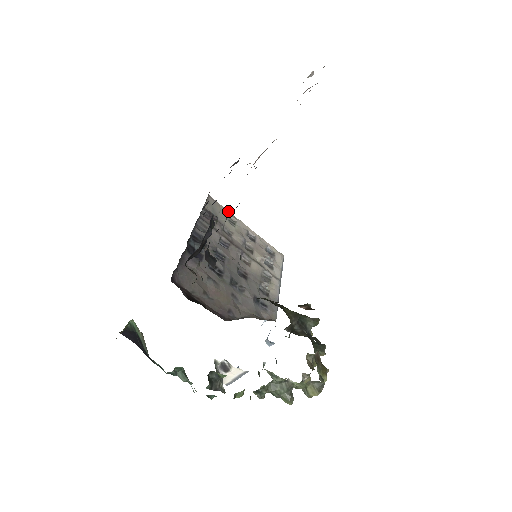
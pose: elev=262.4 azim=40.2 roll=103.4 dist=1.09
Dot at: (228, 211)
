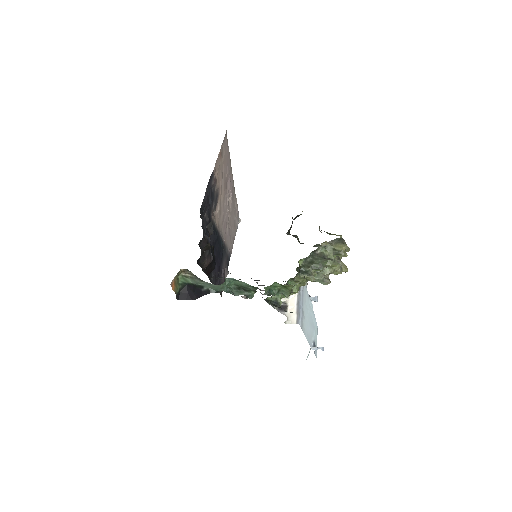
Dot at: occluded
